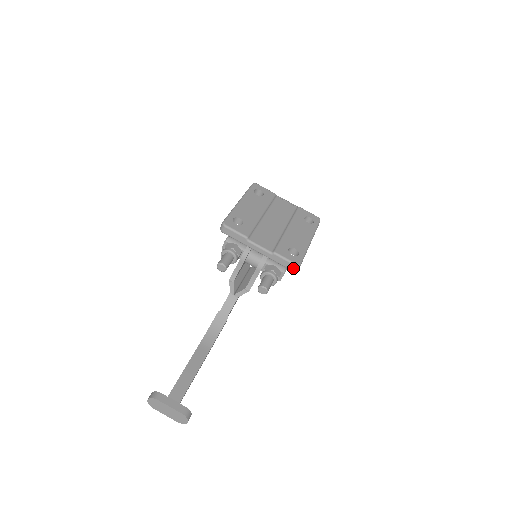
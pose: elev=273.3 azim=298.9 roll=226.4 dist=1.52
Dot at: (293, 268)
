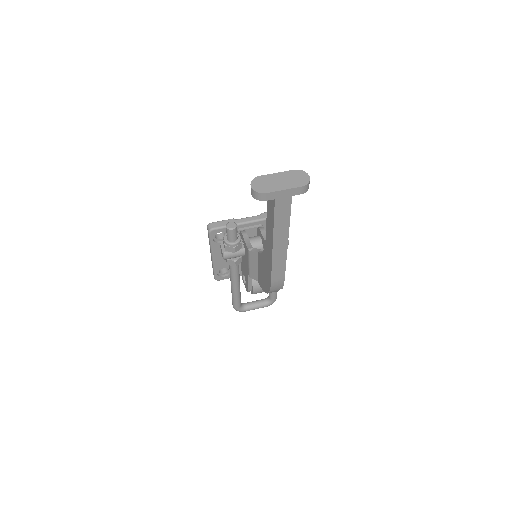
Dot at: occluded
